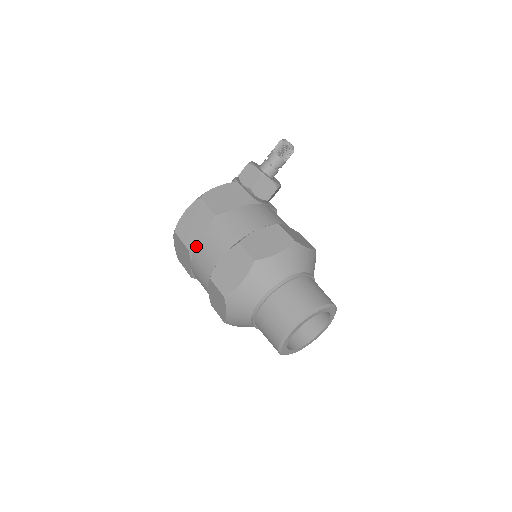
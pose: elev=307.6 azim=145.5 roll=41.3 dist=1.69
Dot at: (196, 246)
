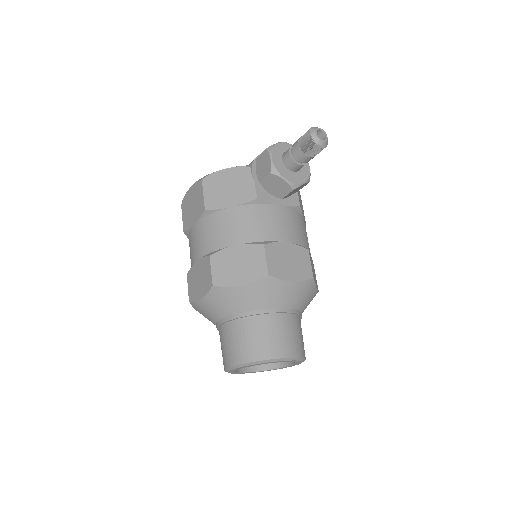
Dot at: (189, 231)
